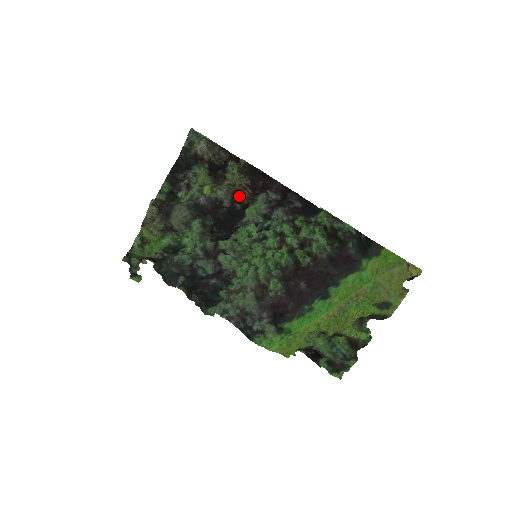
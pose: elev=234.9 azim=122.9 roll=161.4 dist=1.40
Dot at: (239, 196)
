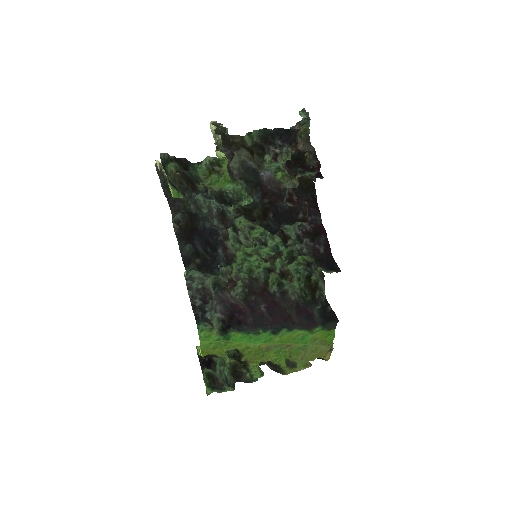
Dot at: occluded
